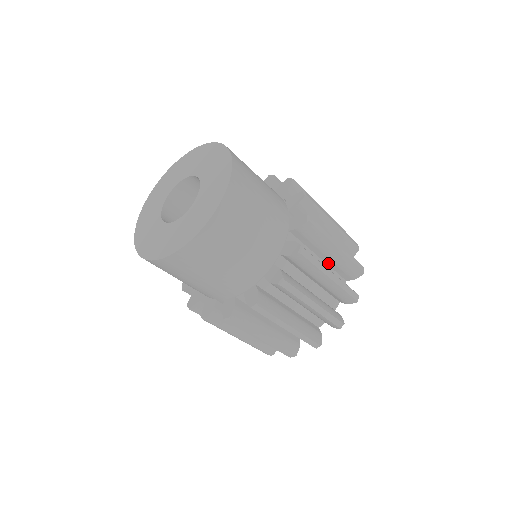
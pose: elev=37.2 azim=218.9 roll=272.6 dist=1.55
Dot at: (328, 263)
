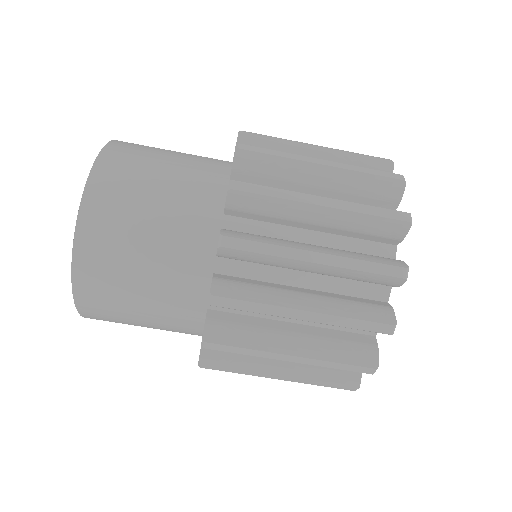
Dot at: (333, 198)
